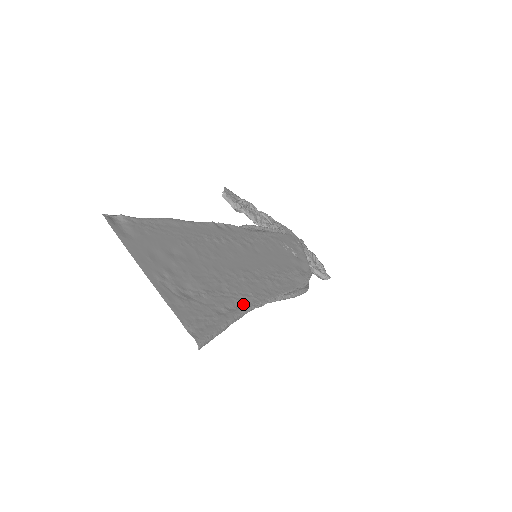
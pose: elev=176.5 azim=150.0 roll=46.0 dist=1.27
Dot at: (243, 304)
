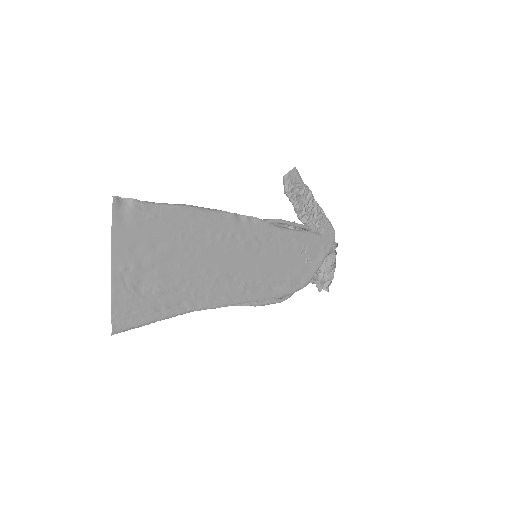
Dot at: (189, 306)
